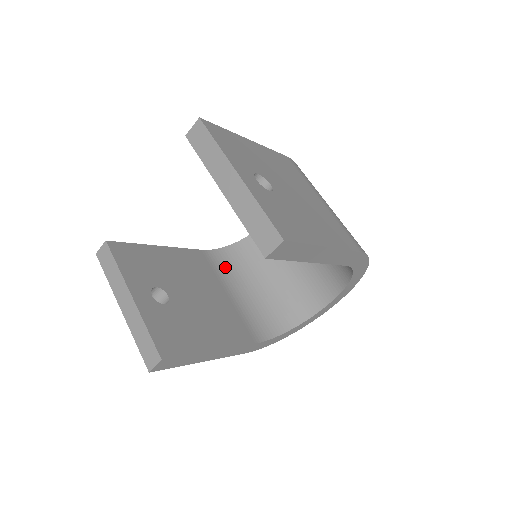
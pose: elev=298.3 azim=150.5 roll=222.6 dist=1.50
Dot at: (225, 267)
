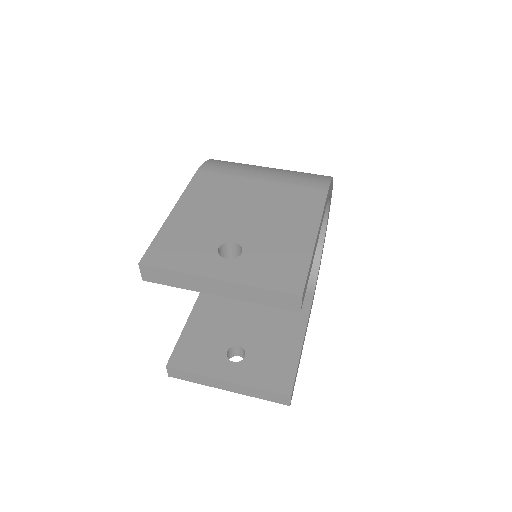
Dot at: occluded
